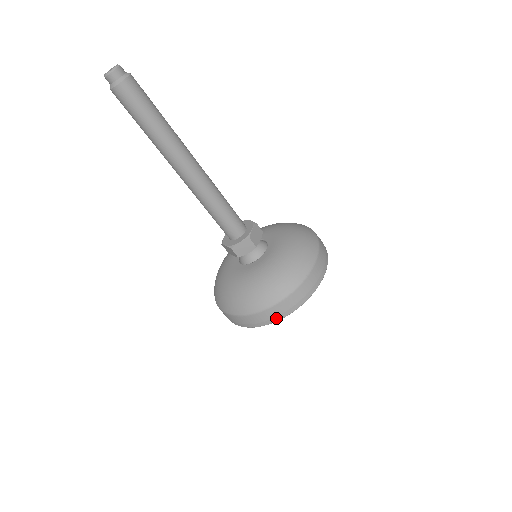
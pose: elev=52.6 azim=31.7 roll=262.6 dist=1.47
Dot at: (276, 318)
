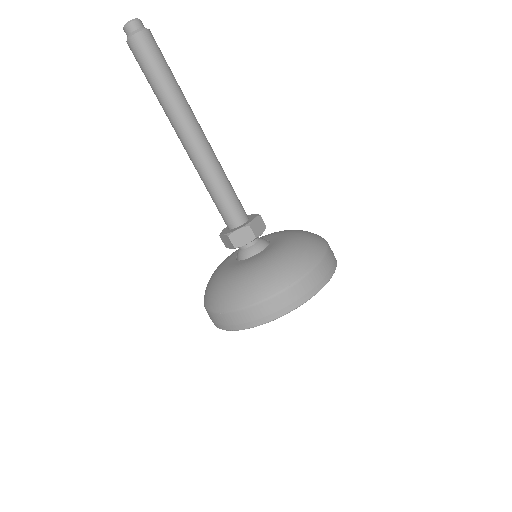
Dot at: (267, 318)
